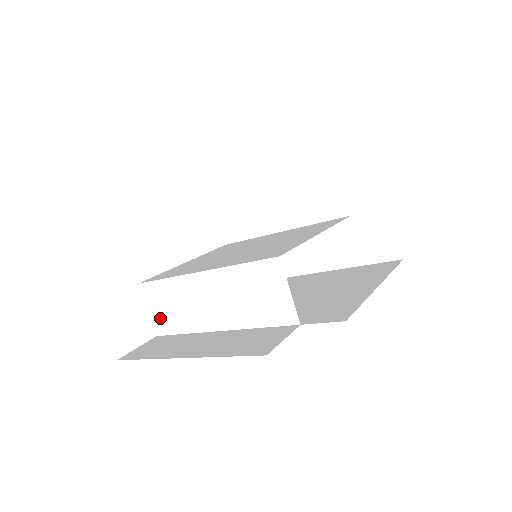
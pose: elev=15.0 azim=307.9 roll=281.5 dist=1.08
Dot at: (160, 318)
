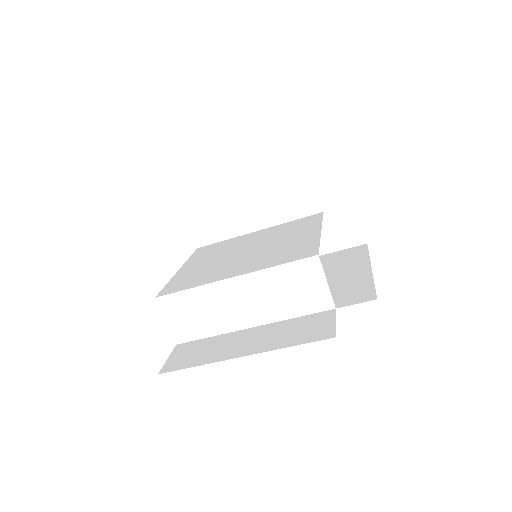
Dot at: (182, 327)
